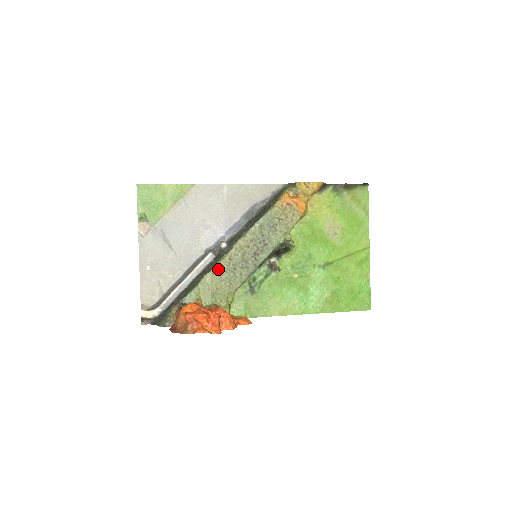
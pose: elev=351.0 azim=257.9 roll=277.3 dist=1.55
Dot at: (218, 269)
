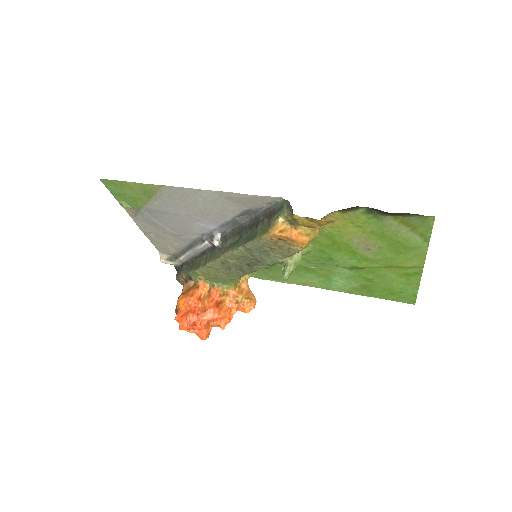
Dot at: (212, 266)
